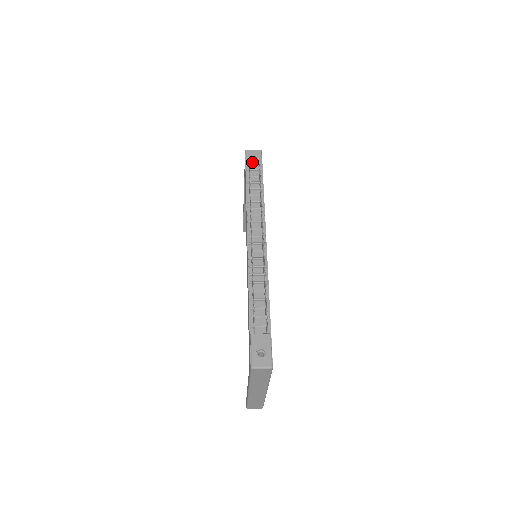
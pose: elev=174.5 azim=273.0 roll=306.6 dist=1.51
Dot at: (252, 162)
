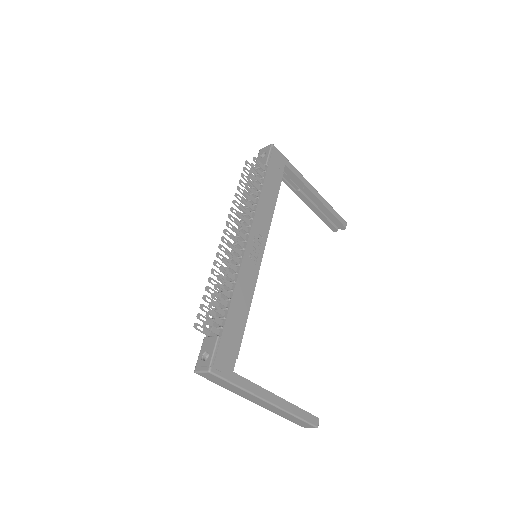
Dot at: (260, 160)
